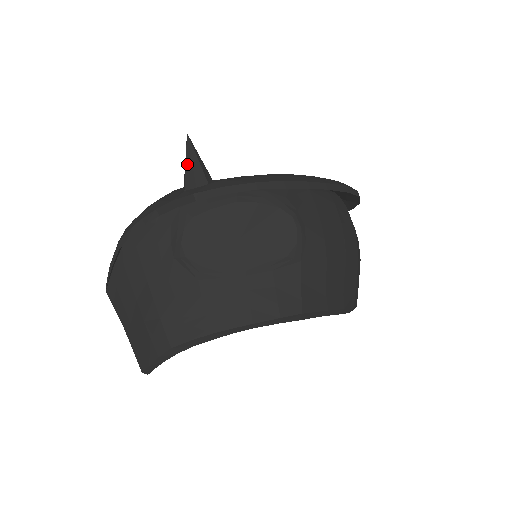
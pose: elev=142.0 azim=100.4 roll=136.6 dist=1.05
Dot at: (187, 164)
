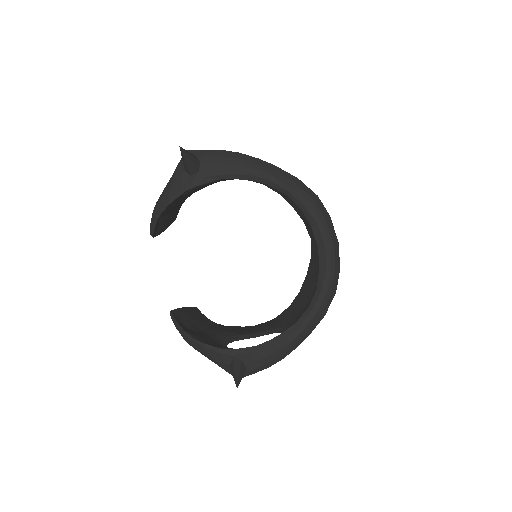
Dot at: occluded
